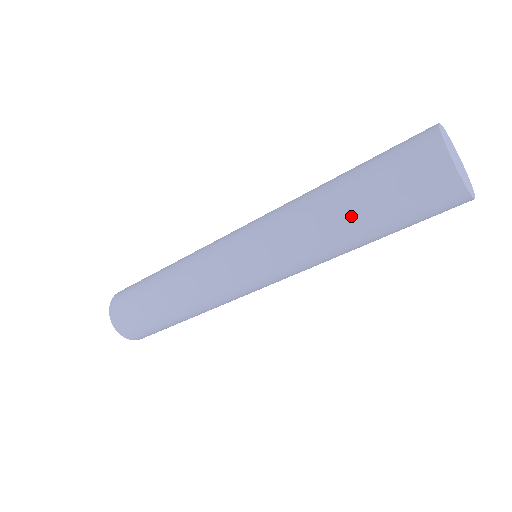
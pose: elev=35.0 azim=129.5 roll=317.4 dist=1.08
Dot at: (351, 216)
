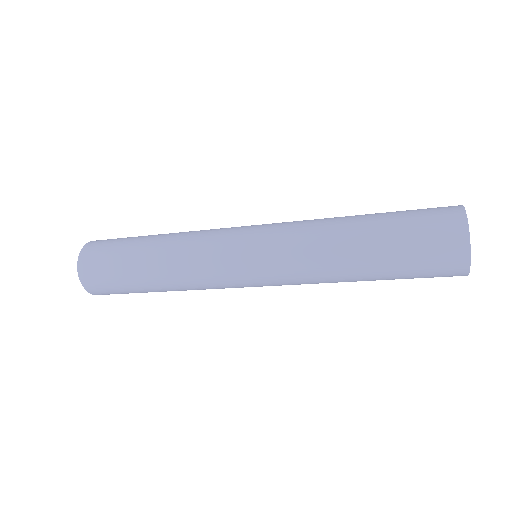
Dot at: (370, 267)
